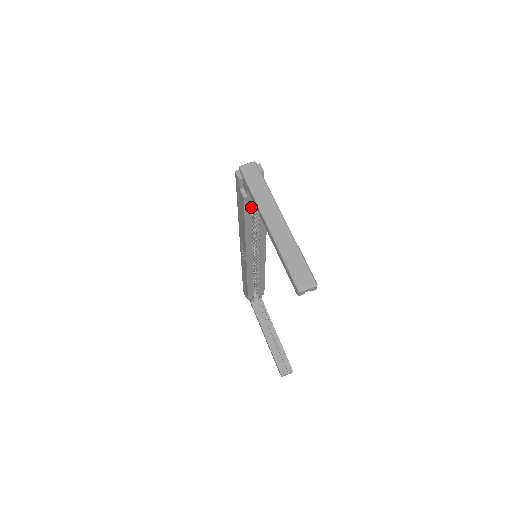
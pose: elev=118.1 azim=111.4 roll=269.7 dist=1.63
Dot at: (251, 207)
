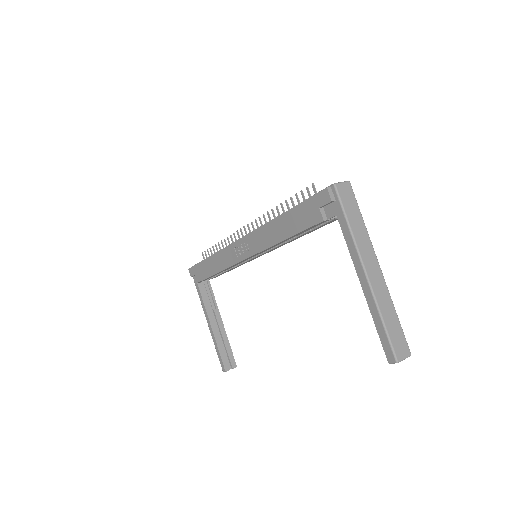
Dot at: (315, 226)
